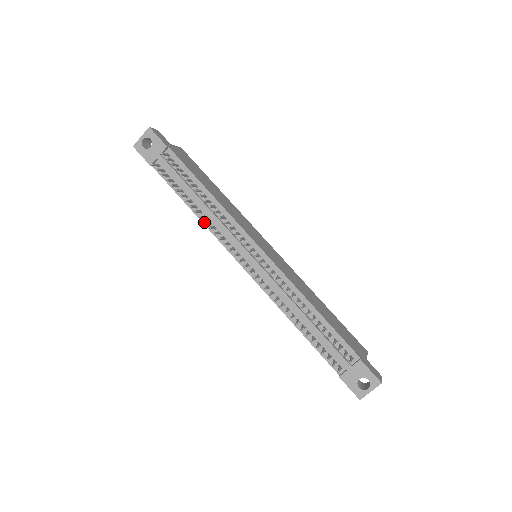
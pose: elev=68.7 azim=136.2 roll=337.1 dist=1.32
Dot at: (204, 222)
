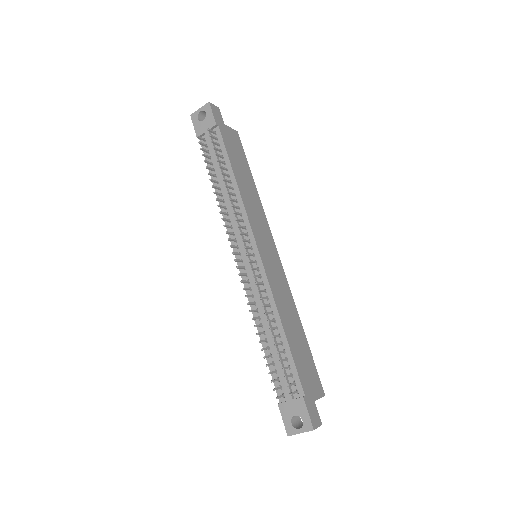
Dot at: (217, 205)
